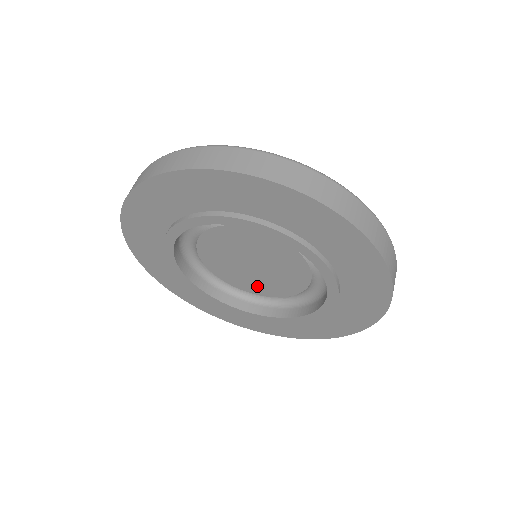
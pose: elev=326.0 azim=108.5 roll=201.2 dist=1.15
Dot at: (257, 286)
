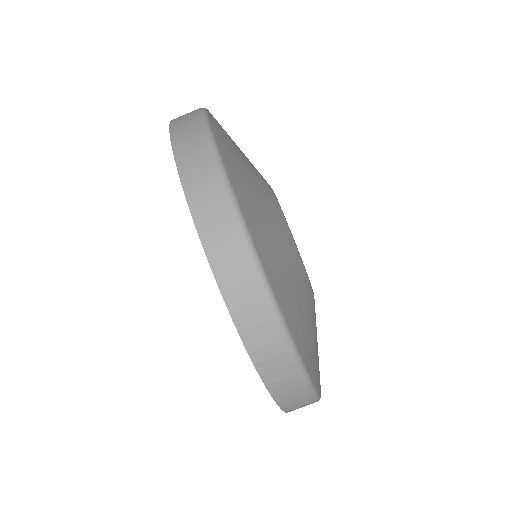
Dot at: occluded
